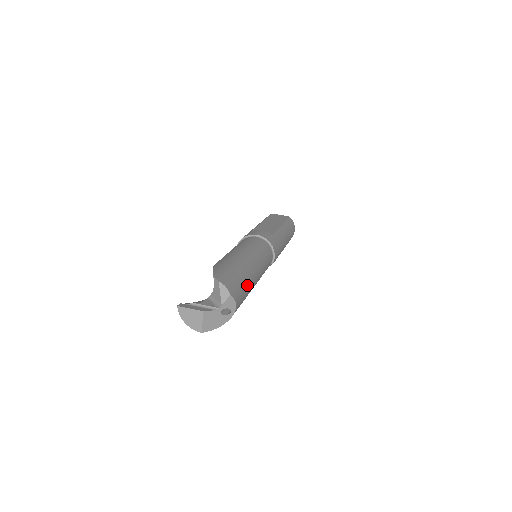
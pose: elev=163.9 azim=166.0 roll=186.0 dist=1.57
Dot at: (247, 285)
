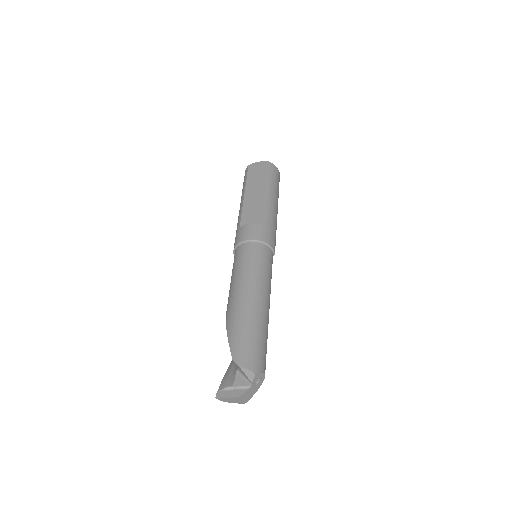
Dot at: (264, 334)
